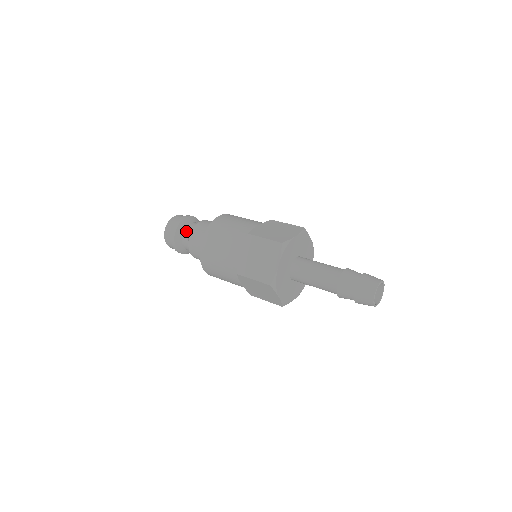
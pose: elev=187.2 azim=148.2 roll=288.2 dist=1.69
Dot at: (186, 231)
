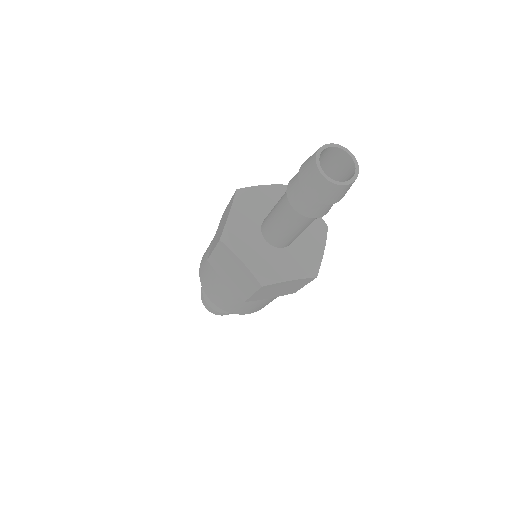
Dot at: occluded
